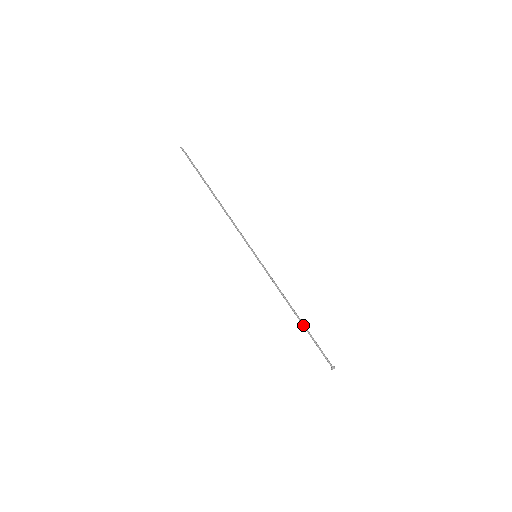
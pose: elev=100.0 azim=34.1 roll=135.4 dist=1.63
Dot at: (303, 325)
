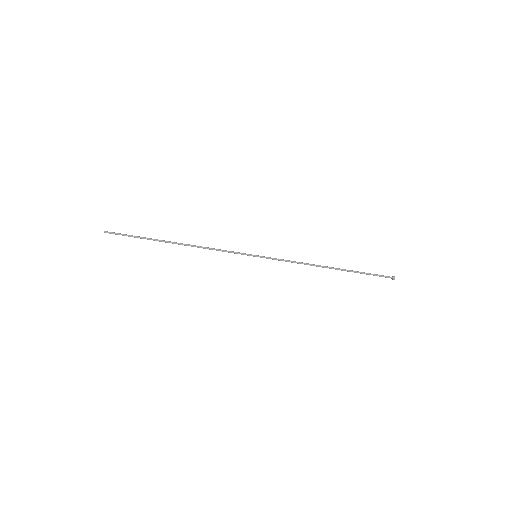
Dot at: (343, 270)
